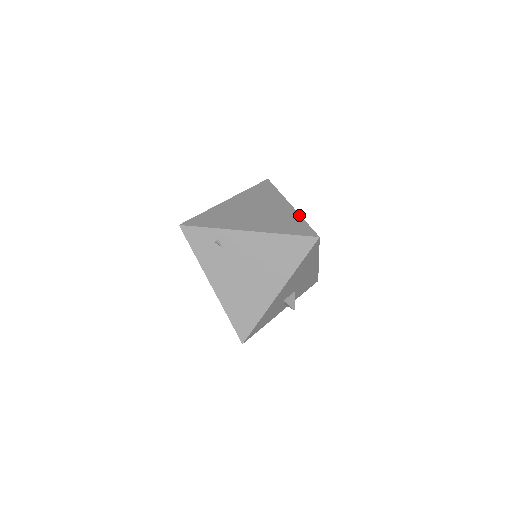
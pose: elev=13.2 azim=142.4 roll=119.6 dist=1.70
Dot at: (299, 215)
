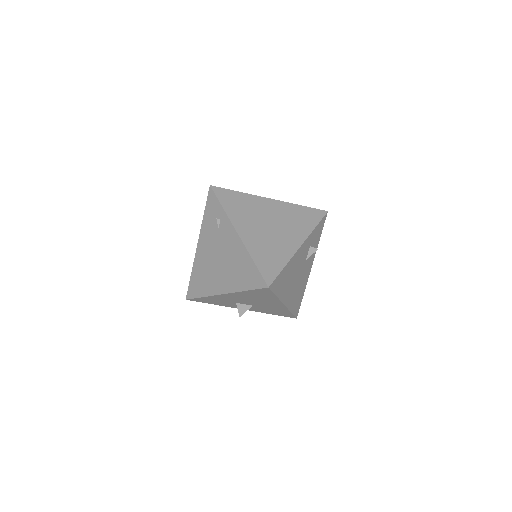
Dot at: (289, 259)
